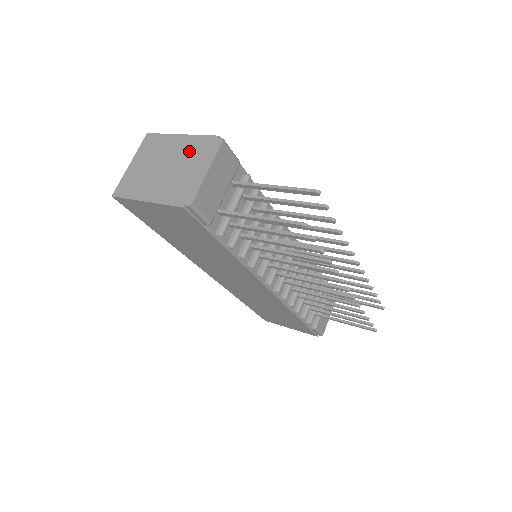
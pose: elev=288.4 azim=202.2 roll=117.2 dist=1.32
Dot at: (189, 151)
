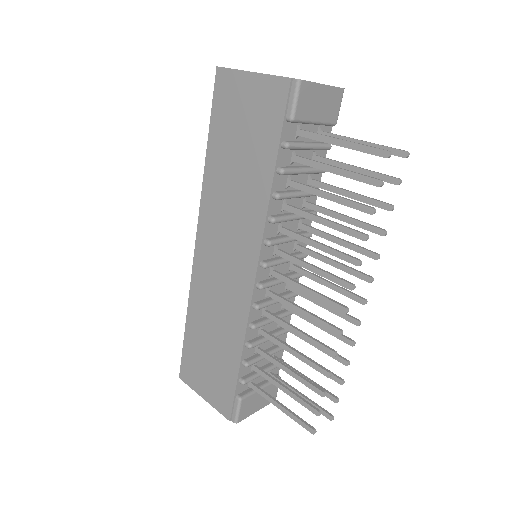
Dot at: occluded
